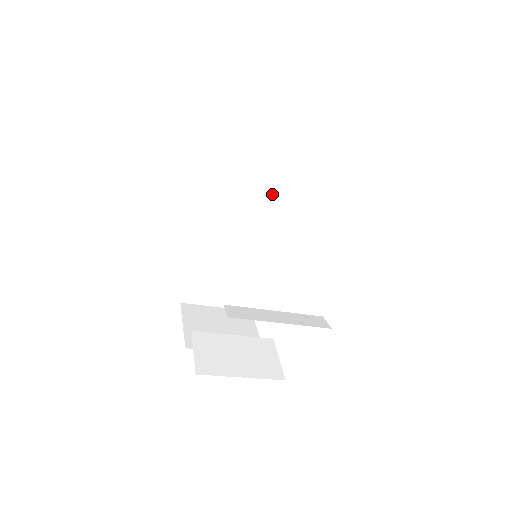
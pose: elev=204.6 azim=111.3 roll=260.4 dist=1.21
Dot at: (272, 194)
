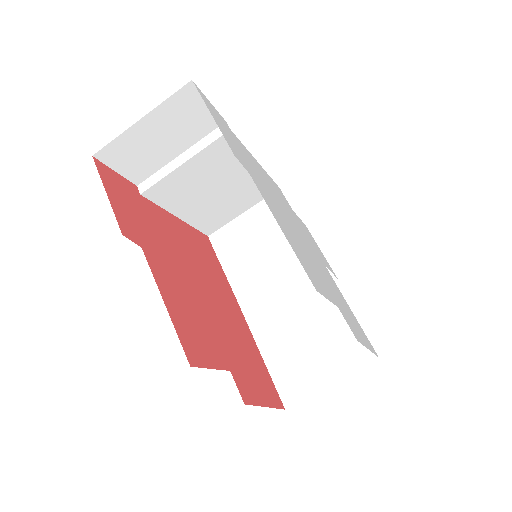
Dot at: (271, 228)
